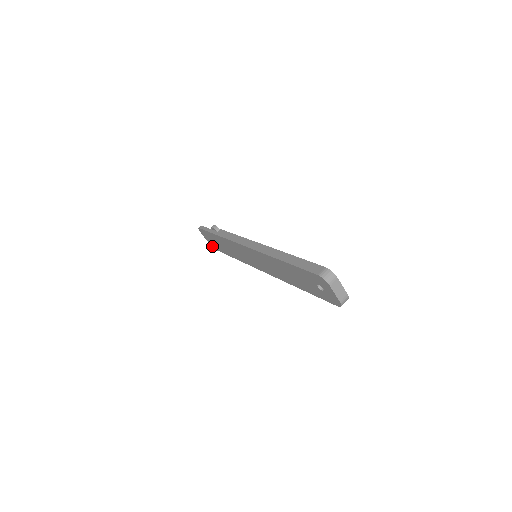
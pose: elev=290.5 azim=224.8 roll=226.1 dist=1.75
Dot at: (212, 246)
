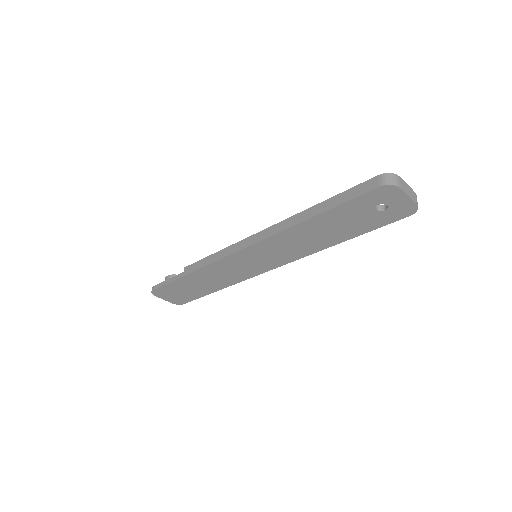
Dot at: (177, 303)
